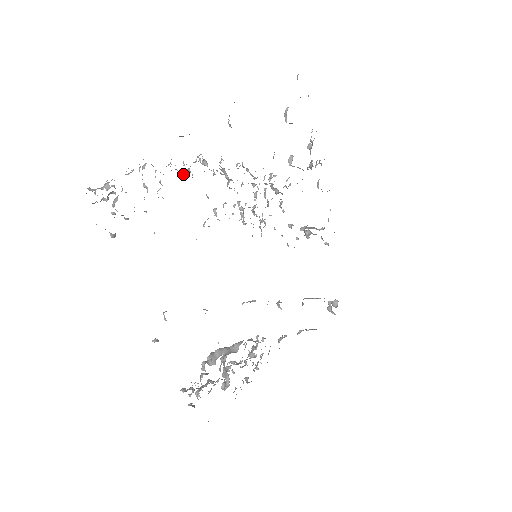
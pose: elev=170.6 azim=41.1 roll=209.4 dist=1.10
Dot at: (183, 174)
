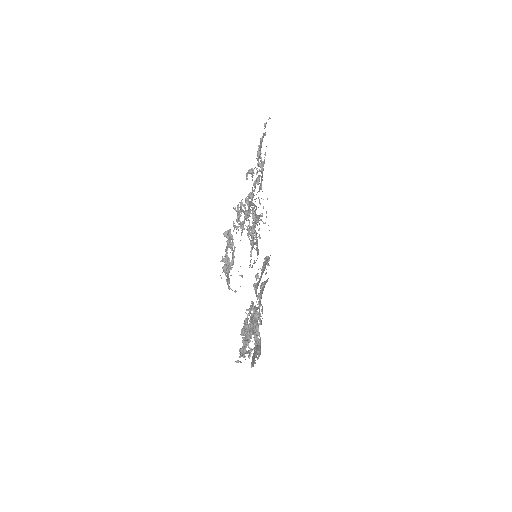
Dot at: (235, 226)
